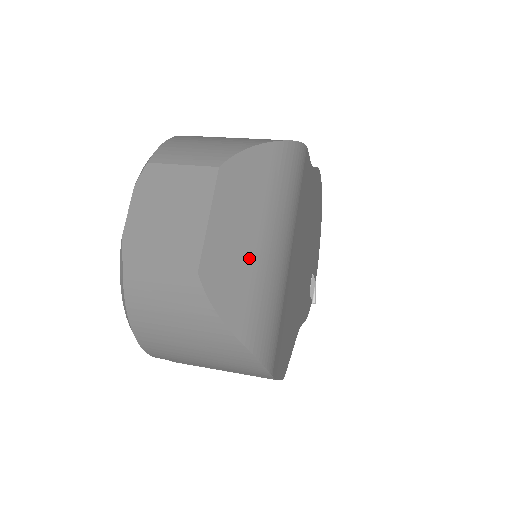
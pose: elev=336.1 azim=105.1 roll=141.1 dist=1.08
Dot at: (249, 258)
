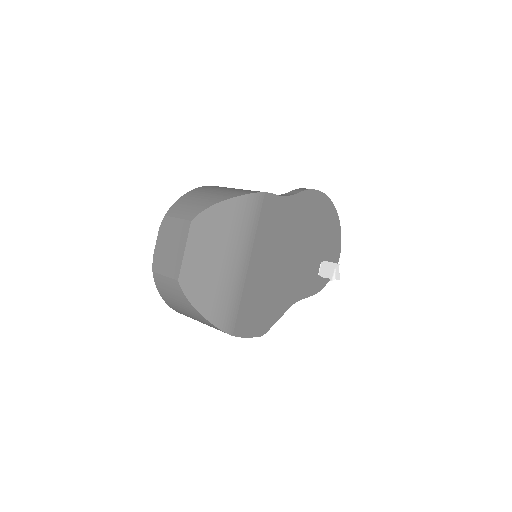
Dot at: (210, 271)
